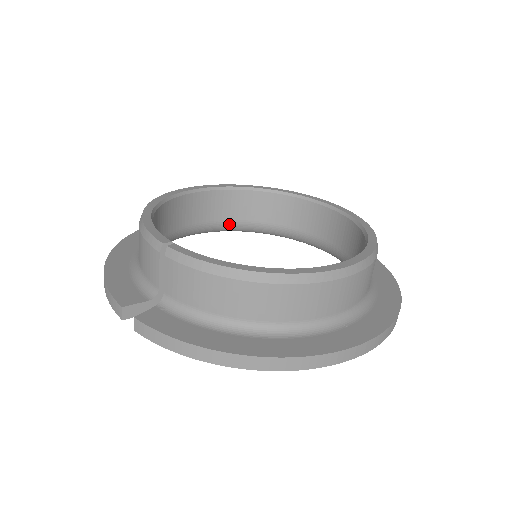
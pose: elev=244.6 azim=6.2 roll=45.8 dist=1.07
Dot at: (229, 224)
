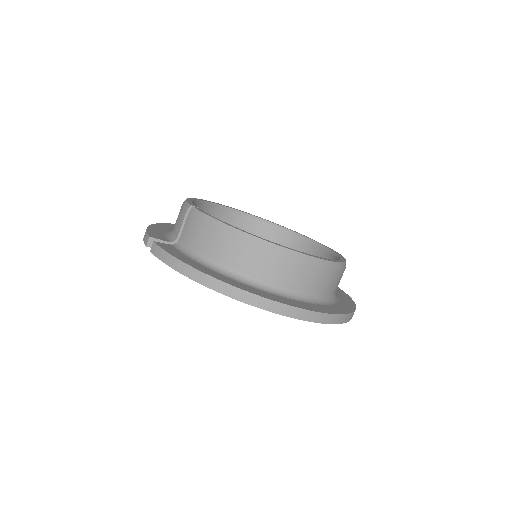
Dot at: occluded
